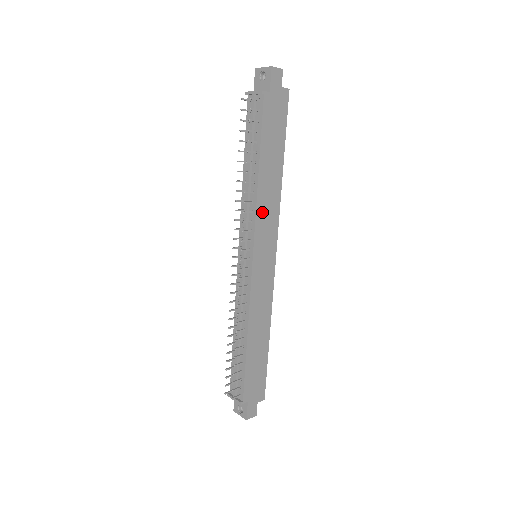
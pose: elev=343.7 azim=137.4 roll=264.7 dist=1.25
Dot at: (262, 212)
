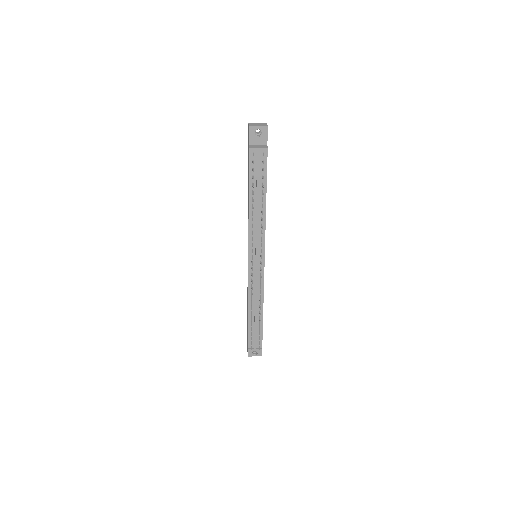
Dot at: occluded
